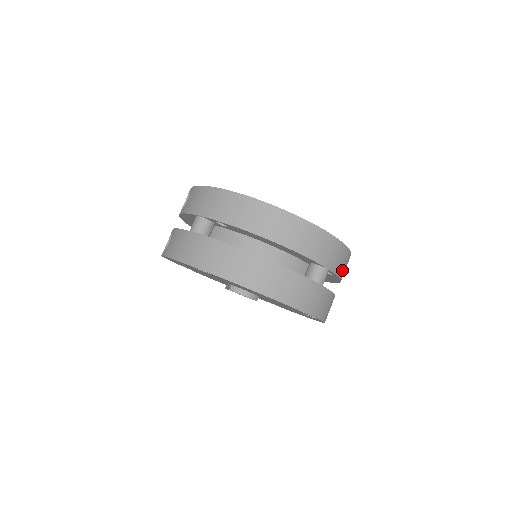
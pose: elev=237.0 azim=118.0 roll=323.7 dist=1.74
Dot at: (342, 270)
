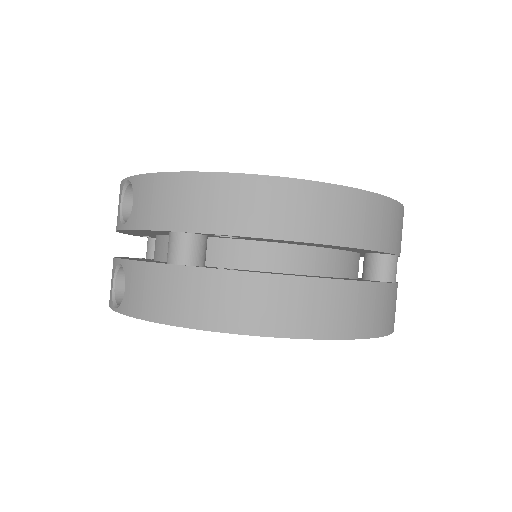
Dot at: occluded
